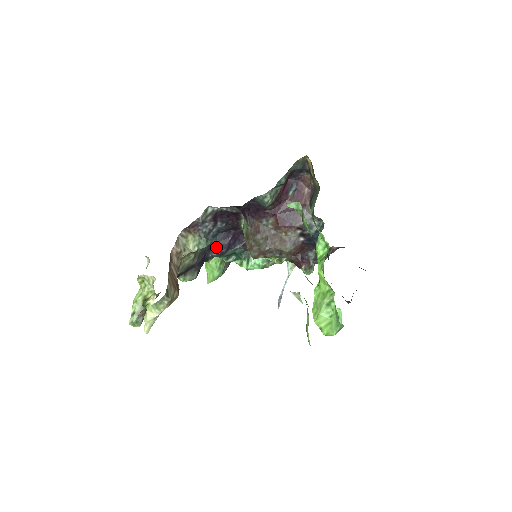
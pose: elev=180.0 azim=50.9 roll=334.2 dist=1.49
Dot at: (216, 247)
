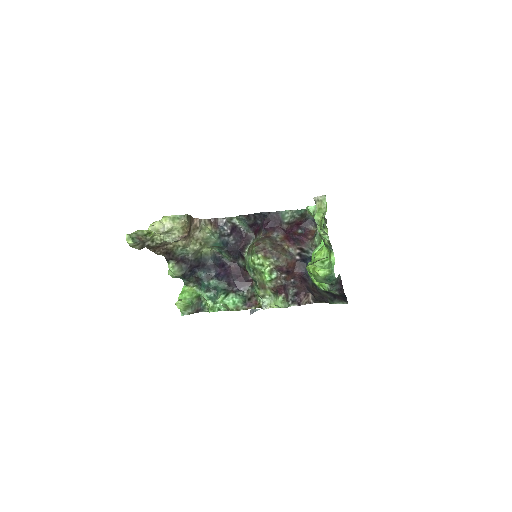
Dot at: (209, 267)
